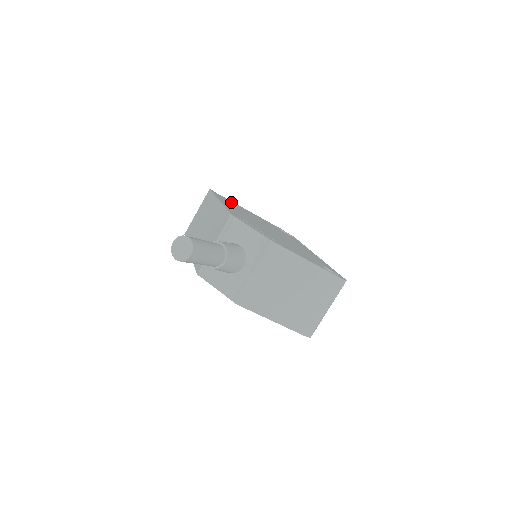
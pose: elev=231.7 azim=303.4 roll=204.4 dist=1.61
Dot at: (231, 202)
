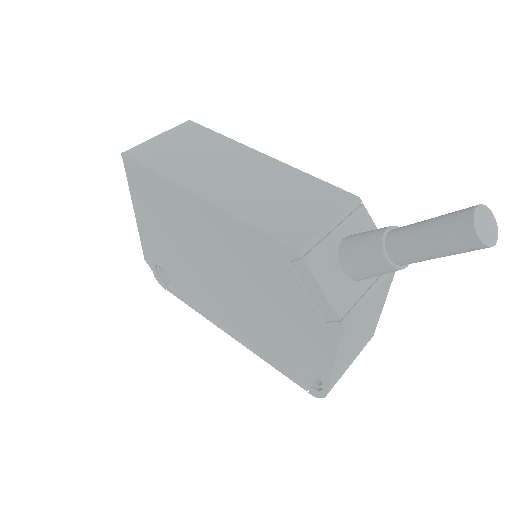
Dot at: occluded
